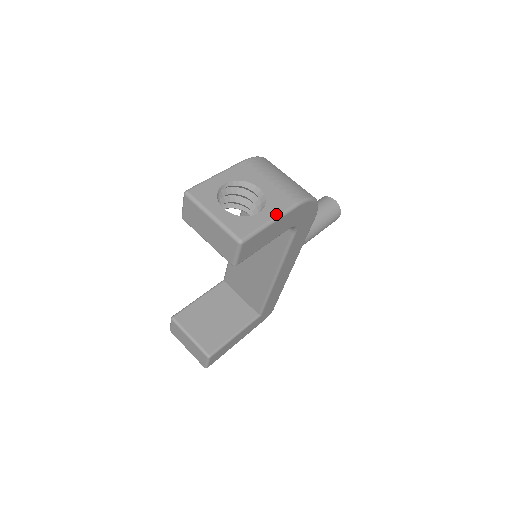
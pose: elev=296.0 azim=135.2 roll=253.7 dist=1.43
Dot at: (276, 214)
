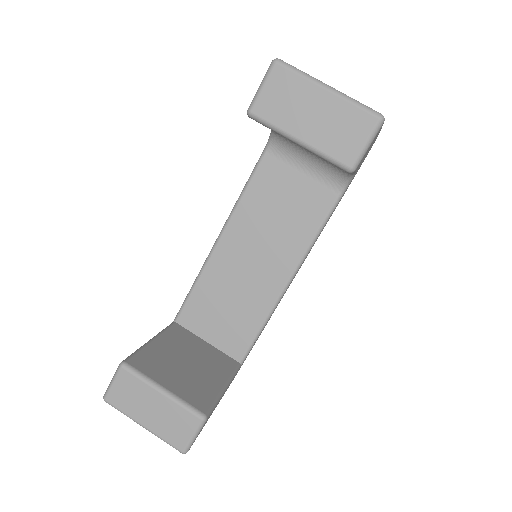
Dot at: occluded
